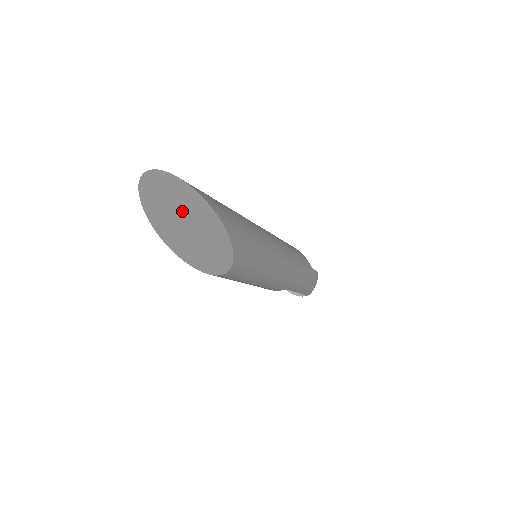
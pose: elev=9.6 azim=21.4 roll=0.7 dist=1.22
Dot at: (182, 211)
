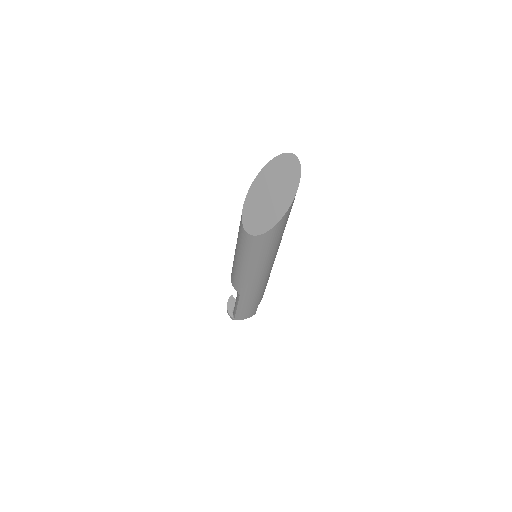
Dot at: (280, 185)
